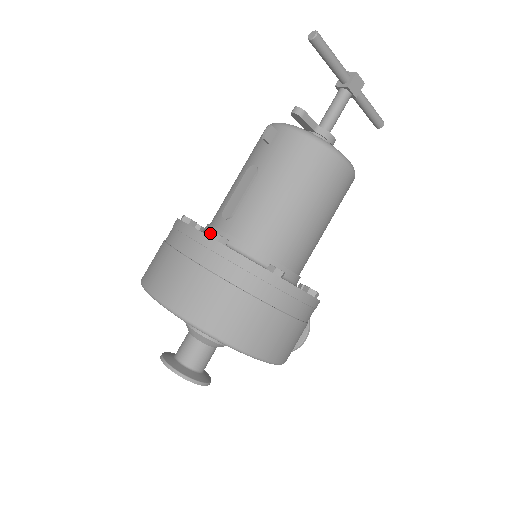
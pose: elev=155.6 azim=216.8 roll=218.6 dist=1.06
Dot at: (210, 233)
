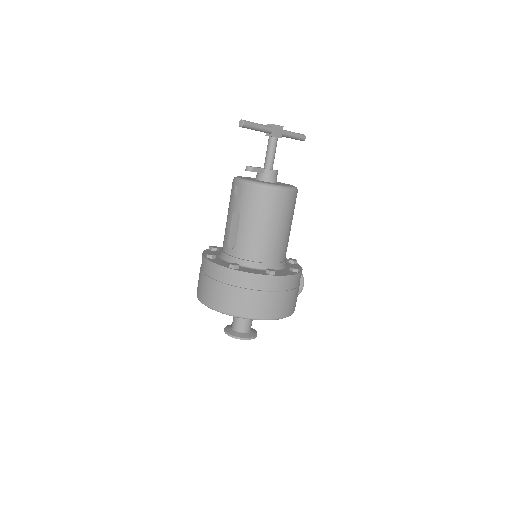
Dot at: (226, 259)
